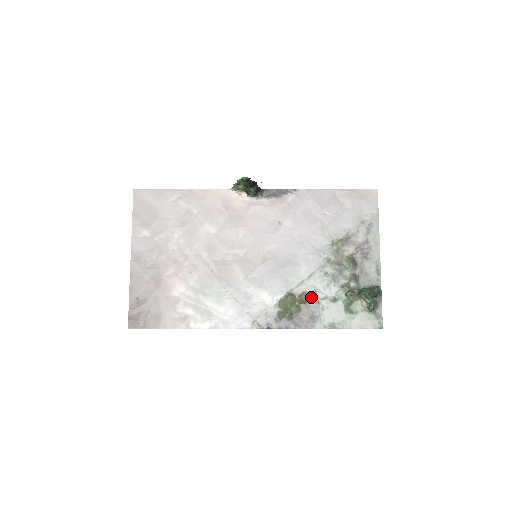
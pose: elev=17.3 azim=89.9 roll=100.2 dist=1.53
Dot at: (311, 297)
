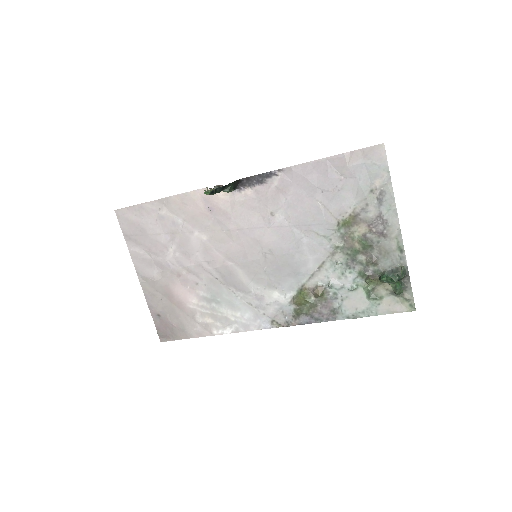
Dot at: (326, 289)
